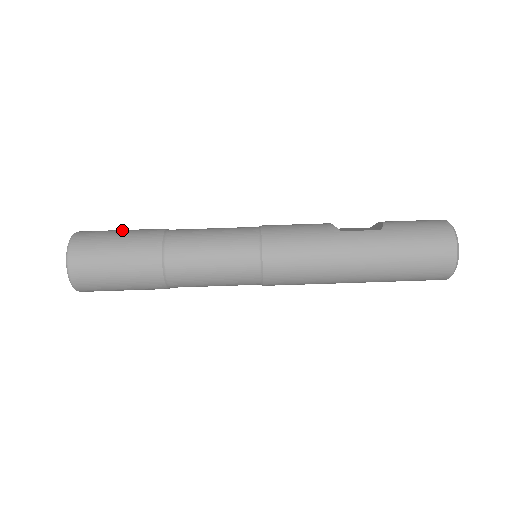
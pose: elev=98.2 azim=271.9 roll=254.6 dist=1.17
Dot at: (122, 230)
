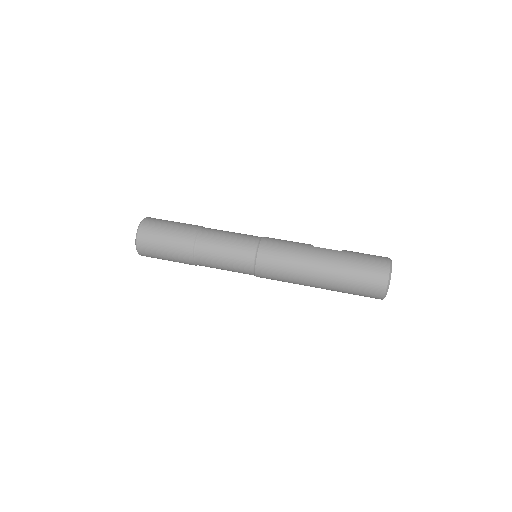
Dot at: occluded
